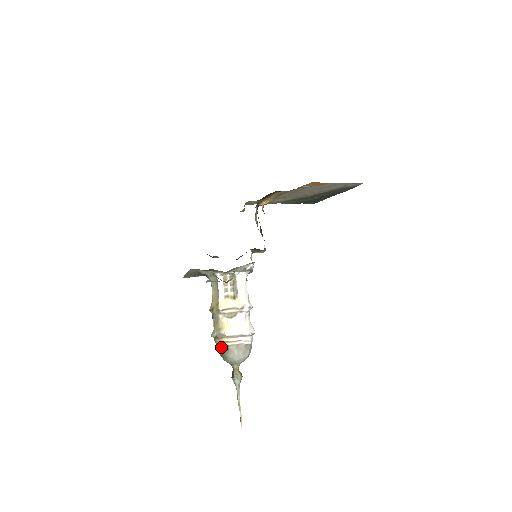
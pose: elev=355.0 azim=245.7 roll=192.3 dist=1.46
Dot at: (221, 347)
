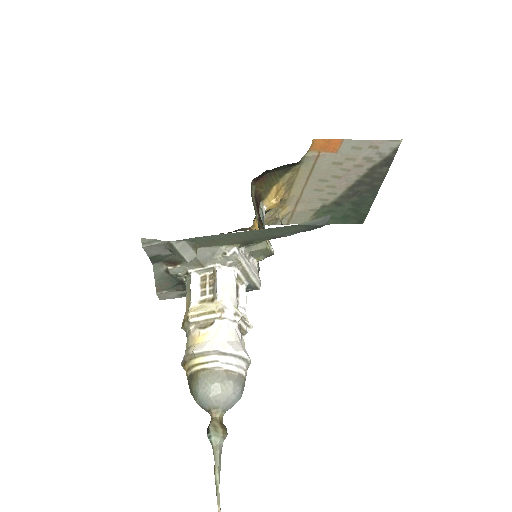
Dot at: (190, 377)
